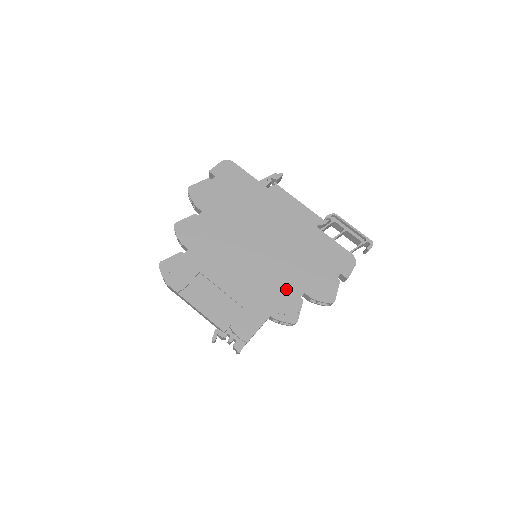
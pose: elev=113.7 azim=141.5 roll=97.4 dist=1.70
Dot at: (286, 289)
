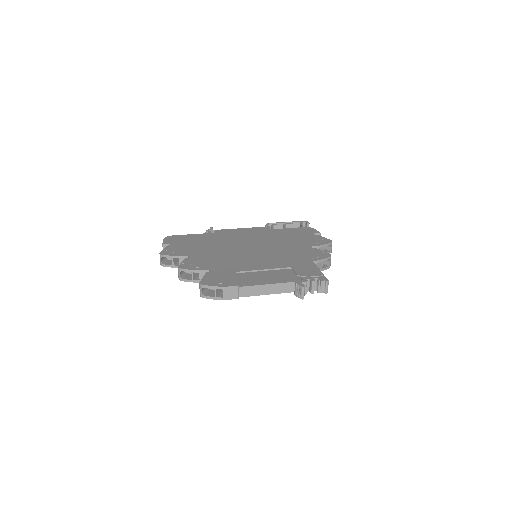
Dot at: (299, 250)
